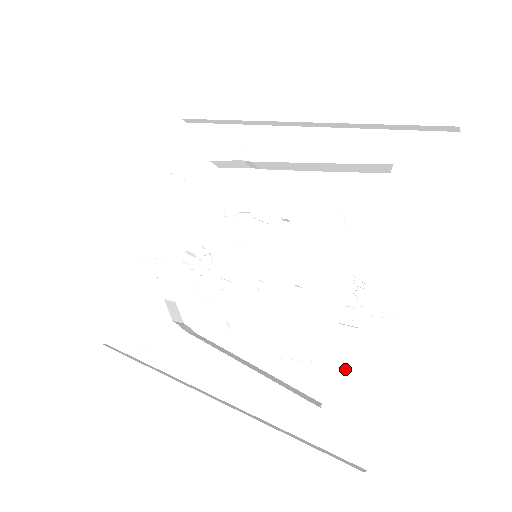
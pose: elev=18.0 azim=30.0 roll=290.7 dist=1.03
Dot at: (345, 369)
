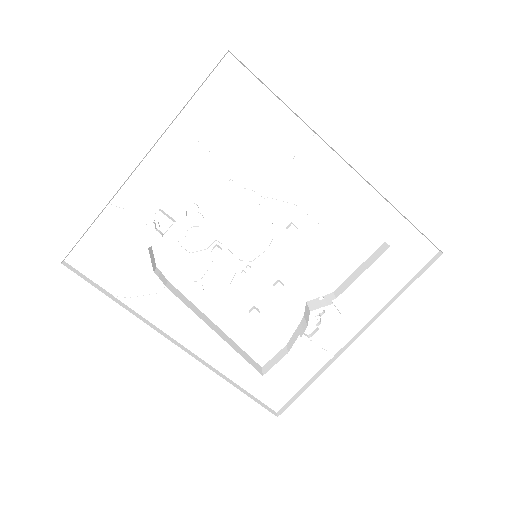
Dot at: (289, 361)
